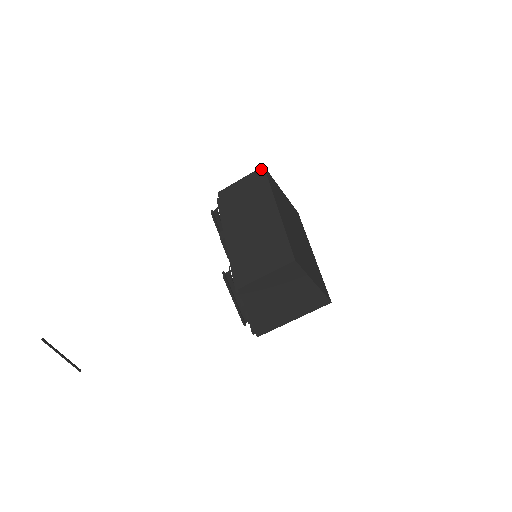
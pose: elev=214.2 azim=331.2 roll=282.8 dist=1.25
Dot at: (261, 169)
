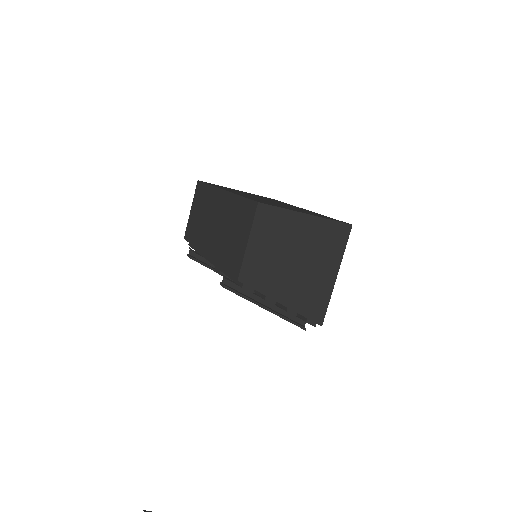
Dot at: (197, 184)
